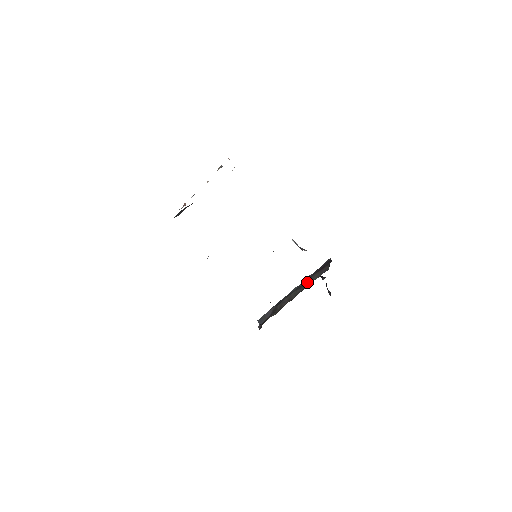
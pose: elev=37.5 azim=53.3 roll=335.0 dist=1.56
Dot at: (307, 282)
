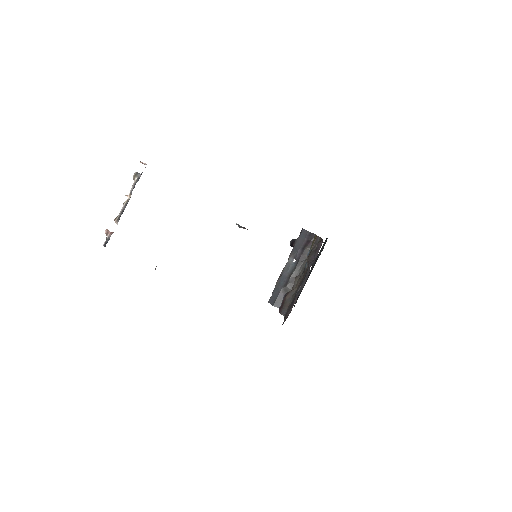
Dot at: (302, 257)
